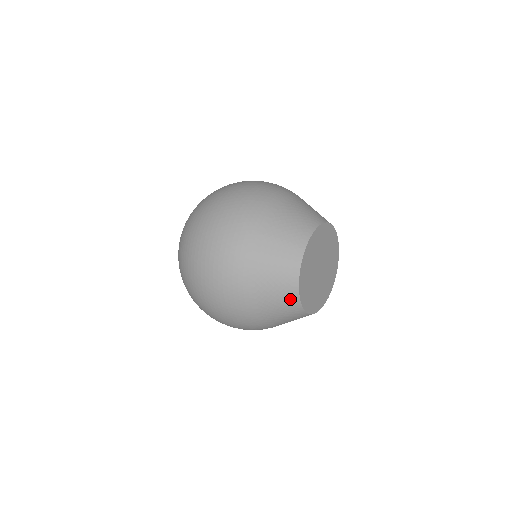
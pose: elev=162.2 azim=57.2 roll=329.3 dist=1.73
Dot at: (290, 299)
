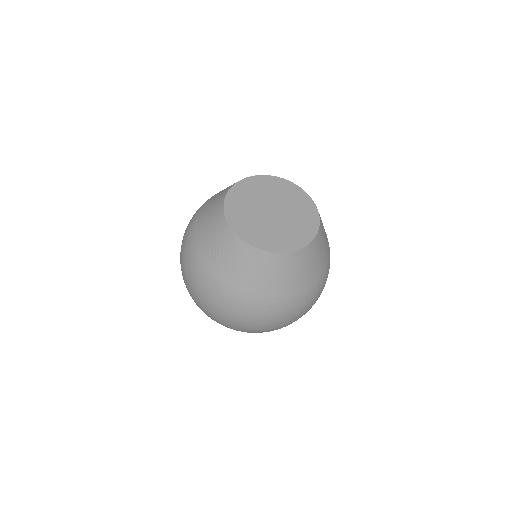
Dot at: (220, 226)
